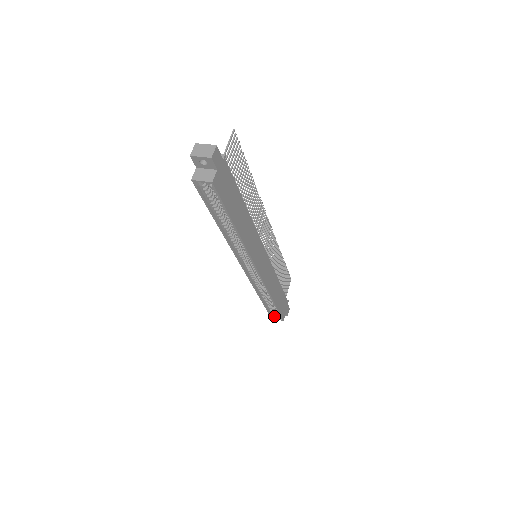
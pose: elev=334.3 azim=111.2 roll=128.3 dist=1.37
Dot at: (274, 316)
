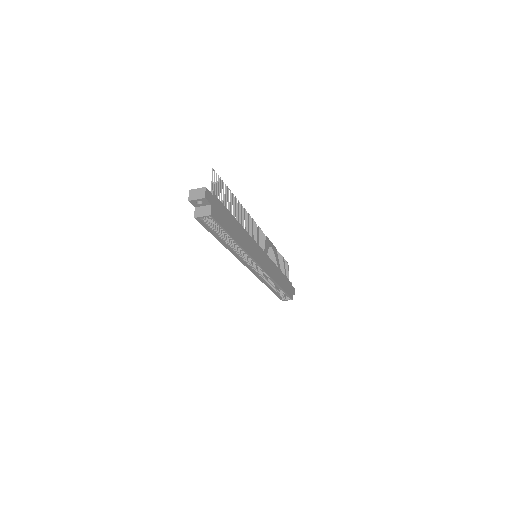
Dot at: (284, 298)
